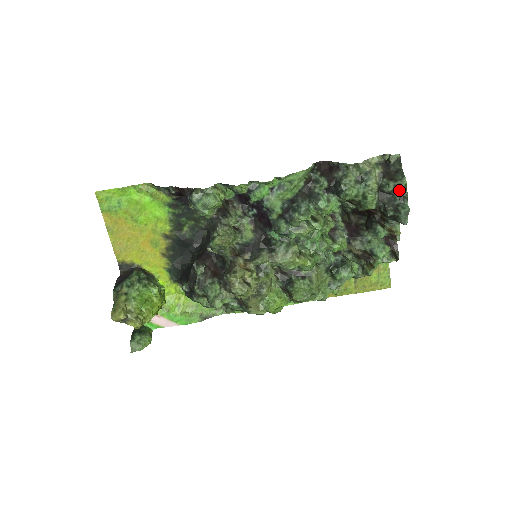
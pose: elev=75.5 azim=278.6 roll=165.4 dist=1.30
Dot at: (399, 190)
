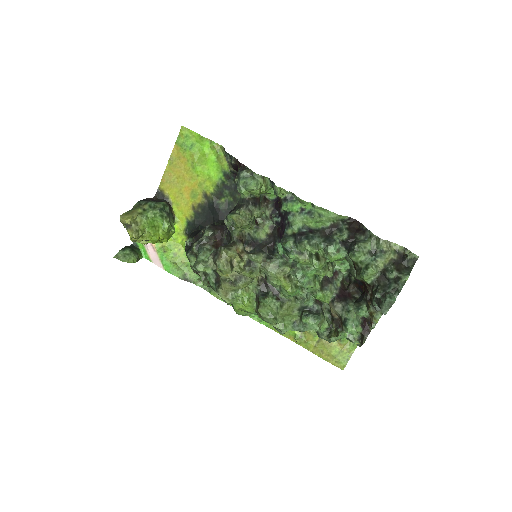
Dot at: (397, 282)
